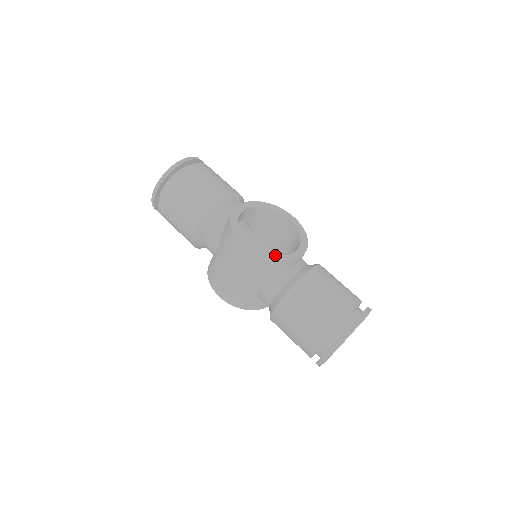
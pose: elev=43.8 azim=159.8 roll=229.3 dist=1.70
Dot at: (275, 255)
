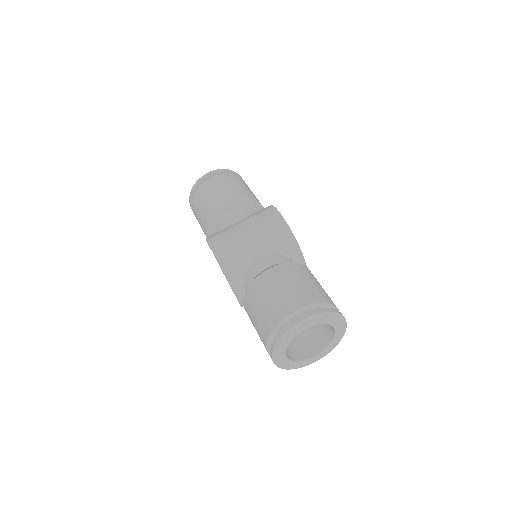
Dot at: occluded
